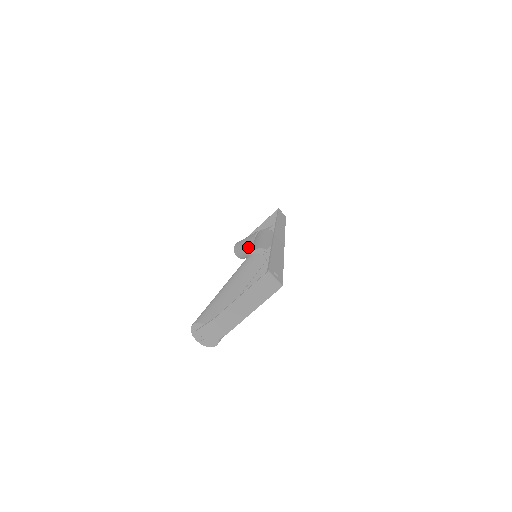
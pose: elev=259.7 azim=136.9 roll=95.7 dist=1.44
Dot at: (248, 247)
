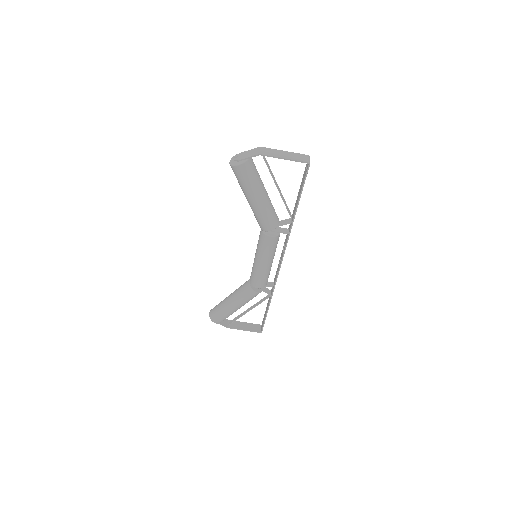
Dot at: (236, 290)
